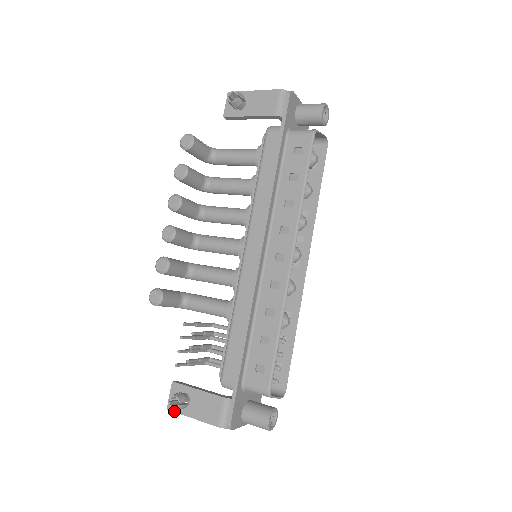
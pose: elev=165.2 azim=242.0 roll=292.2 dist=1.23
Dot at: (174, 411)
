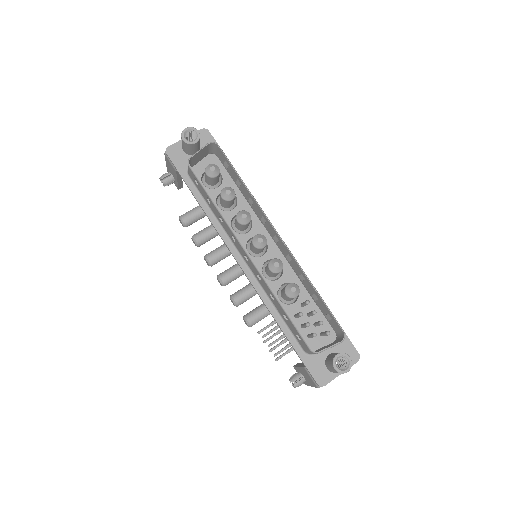
Dot at: occluded
